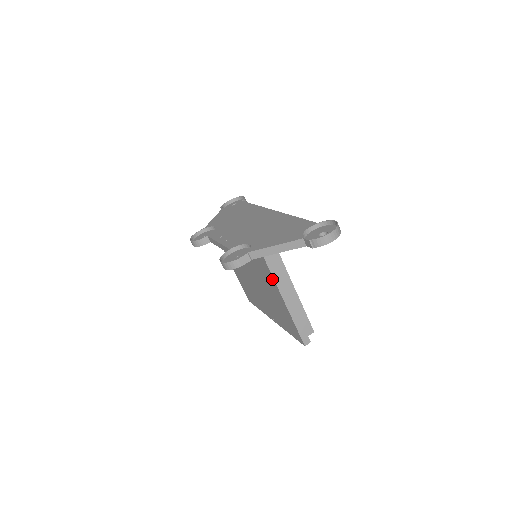
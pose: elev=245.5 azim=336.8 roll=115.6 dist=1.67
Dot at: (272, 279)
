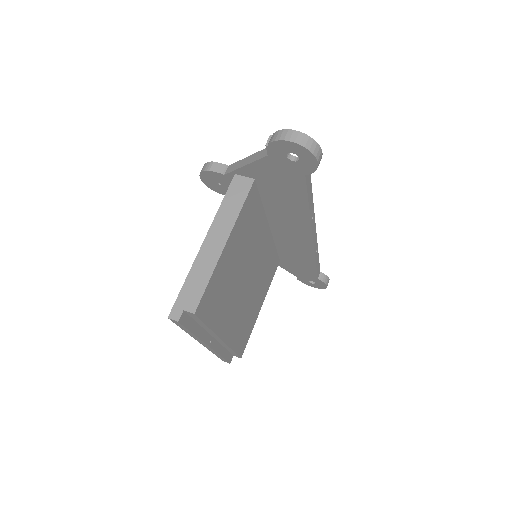
Dot at: (221, 210)
